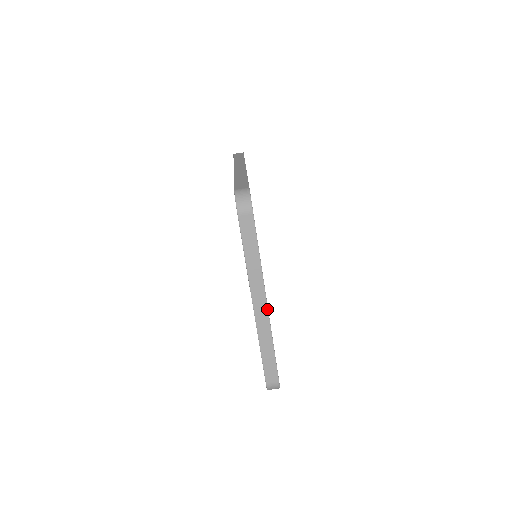
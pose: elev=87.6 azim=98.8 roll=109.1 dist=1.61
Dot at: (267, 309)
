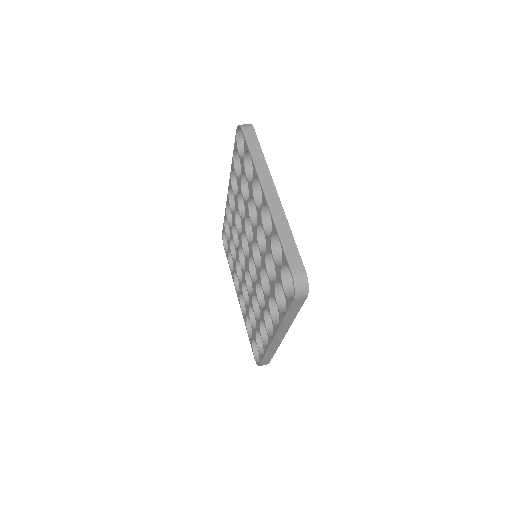
Dot at: (278, 198)
